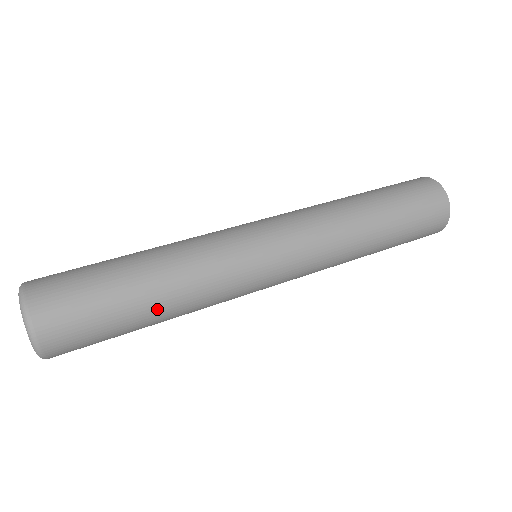
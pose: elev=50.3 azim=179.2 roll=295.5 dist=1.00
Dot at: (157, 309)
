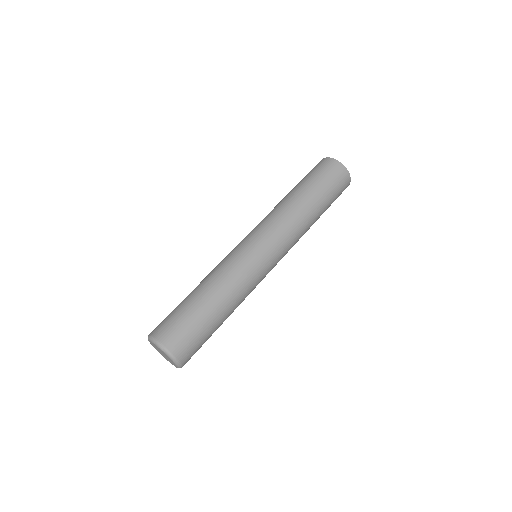
Dot at: (218, 306)
